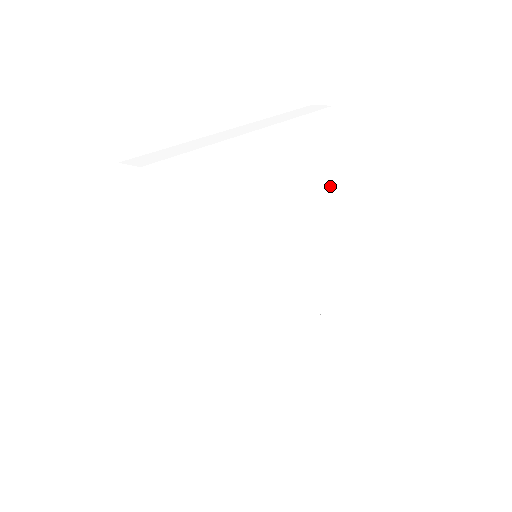
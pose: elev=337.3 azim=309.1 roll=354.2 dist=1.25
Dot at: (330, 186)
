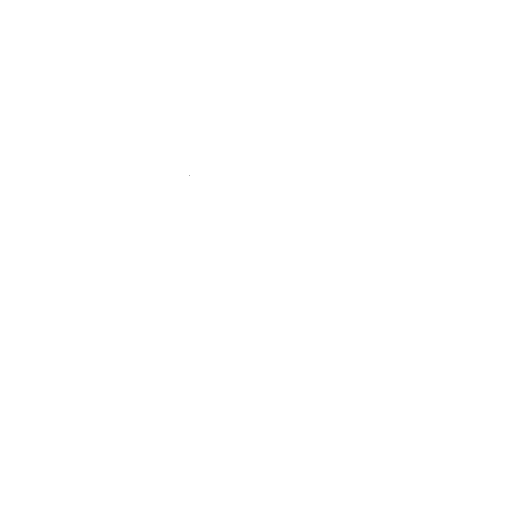
Dot at: (343, 188)
